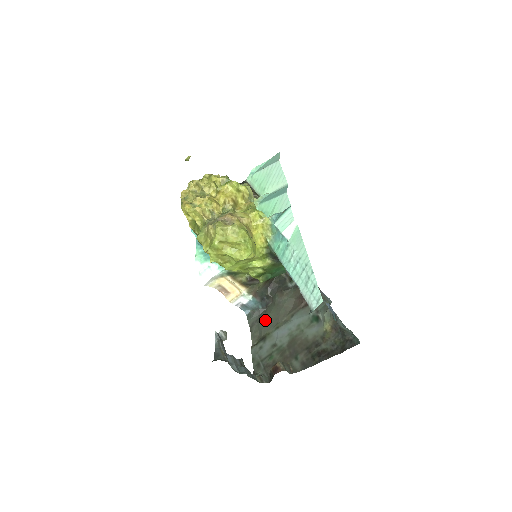
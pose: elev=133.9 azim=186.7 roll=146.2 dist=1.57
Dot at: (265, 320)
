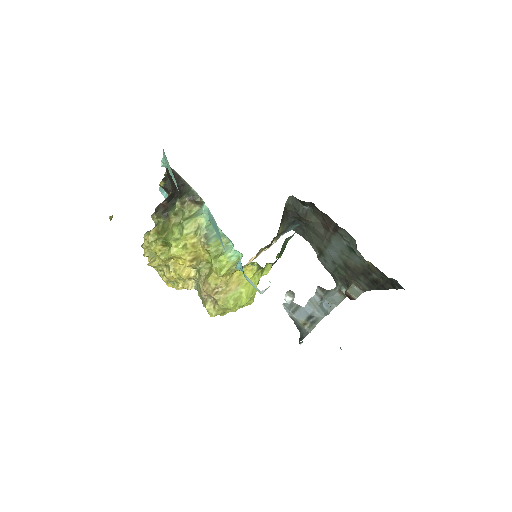
Dot at: (310, 236)
